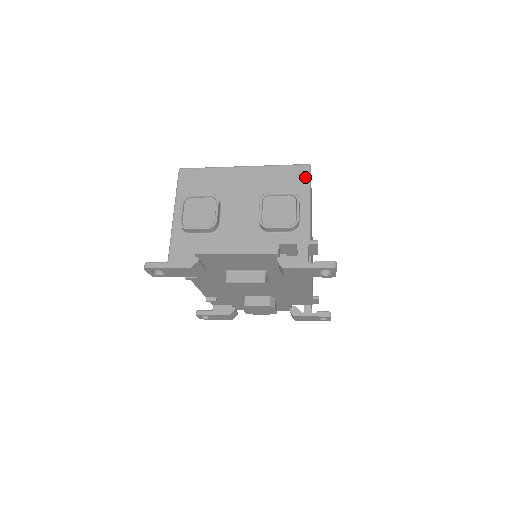
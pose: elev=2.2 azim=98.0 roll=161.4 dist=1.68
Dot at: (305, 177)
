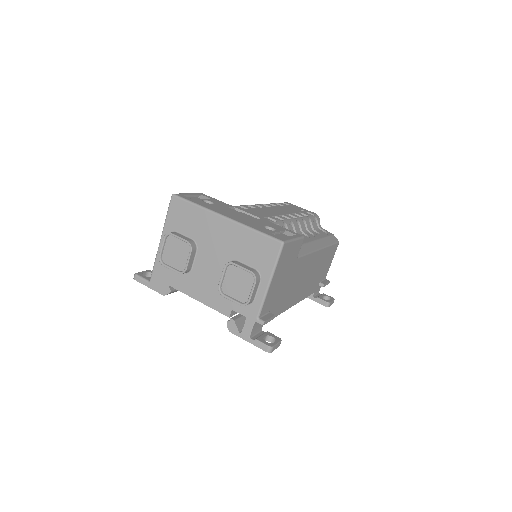
Dot at: (274, 255)
